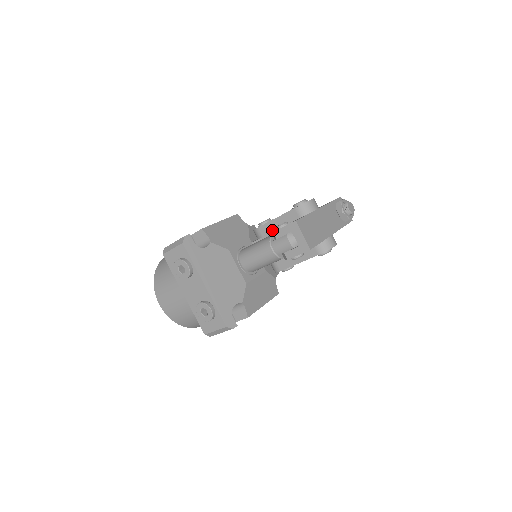
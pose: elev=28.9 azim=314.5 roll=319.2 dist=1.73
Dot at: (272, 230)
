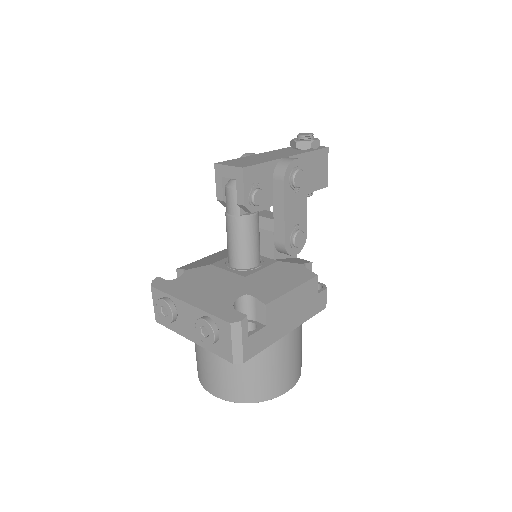
Dot at: occluded
